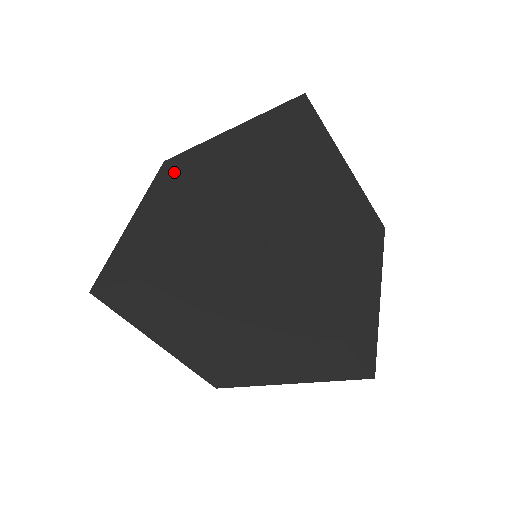
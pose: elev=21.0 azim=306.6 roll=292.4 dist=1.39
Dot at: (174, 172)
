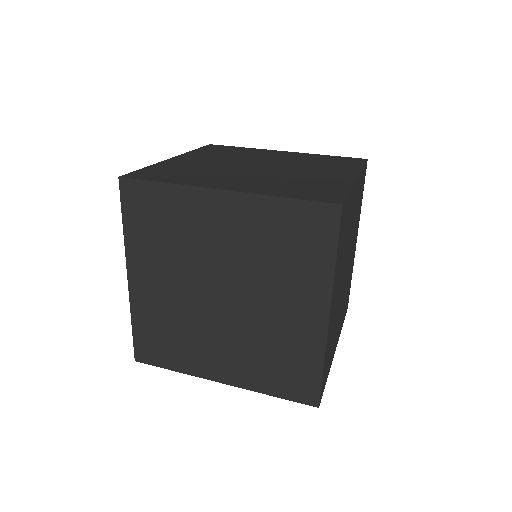
Dot at: occluded
